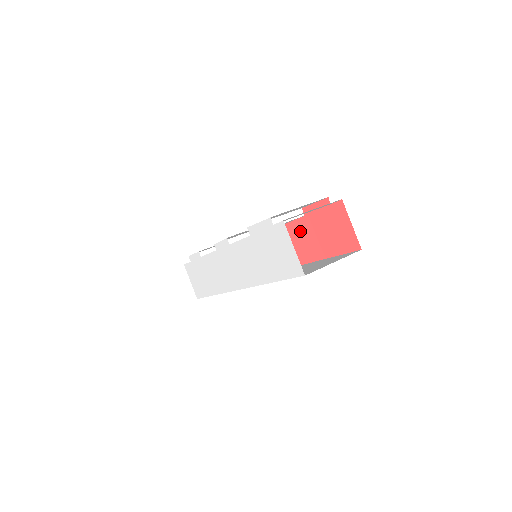
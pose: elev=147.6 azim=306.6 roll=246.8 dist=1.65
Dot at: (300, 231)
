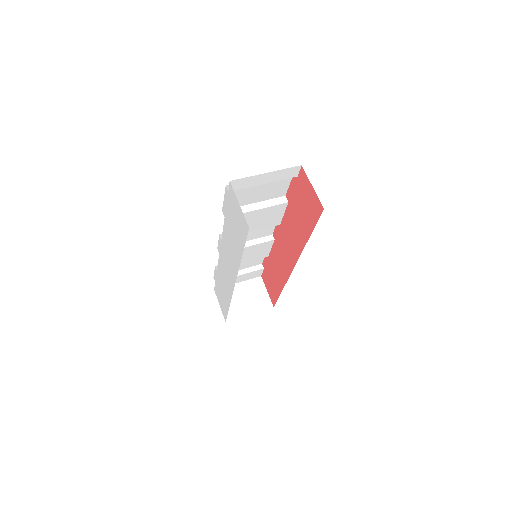
Dot at: (290, 221)
